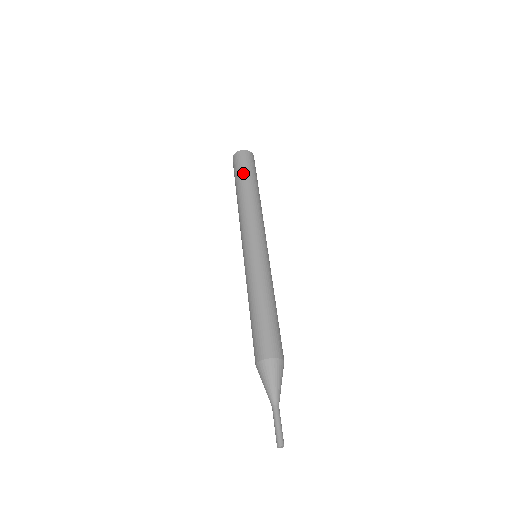
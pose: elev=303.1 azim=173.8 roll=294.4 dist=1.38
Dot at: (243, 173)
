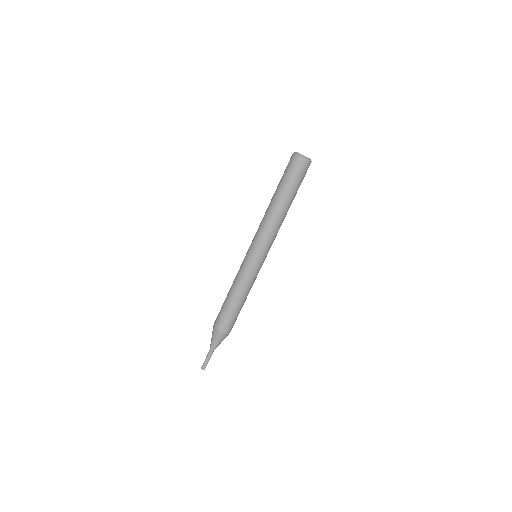
Dot at: (292, 186)
